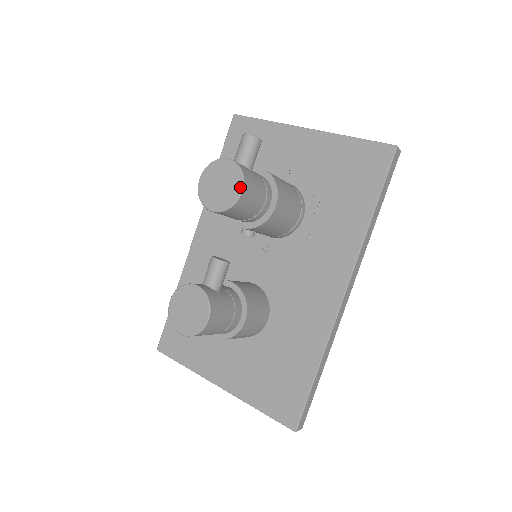
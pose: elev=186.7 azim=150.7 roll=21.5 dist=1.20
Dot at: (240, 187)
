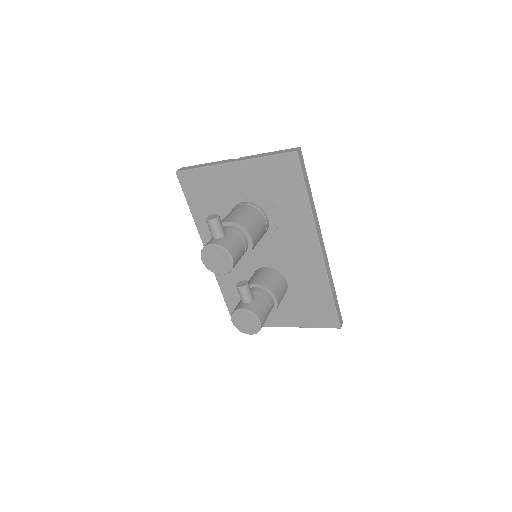
Dot at: (229, 257)
